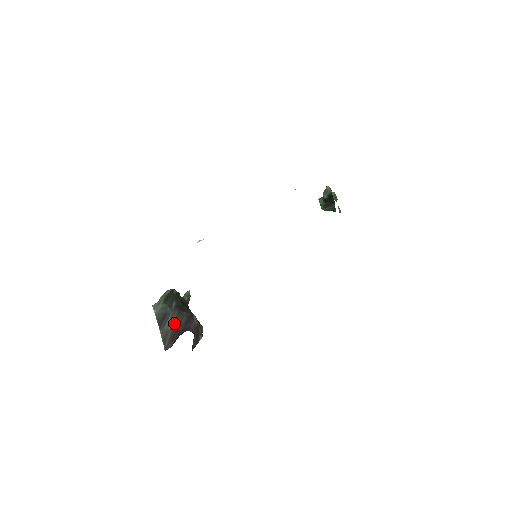
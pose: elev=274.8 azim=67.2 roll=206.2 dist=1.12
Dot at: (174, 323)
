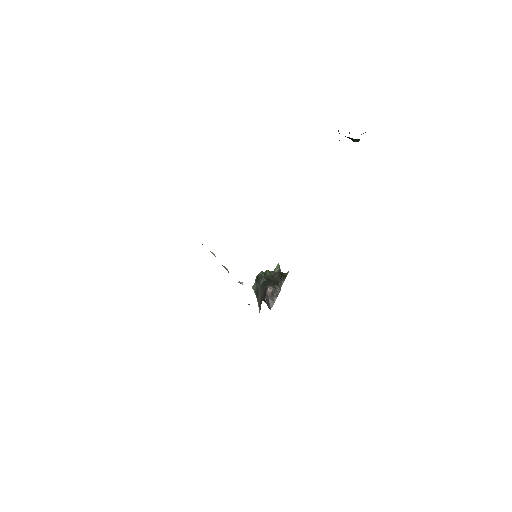
Dot at: (261, 295)
